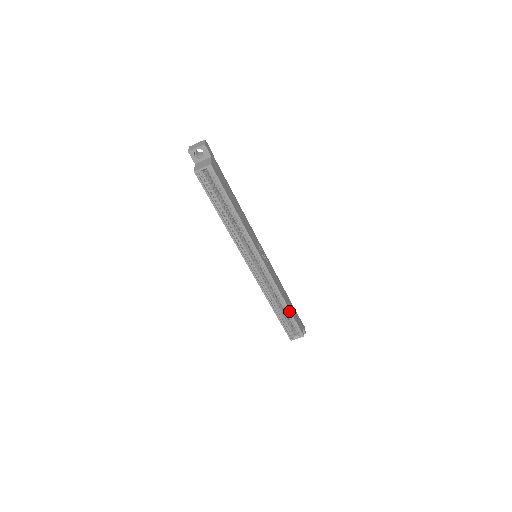
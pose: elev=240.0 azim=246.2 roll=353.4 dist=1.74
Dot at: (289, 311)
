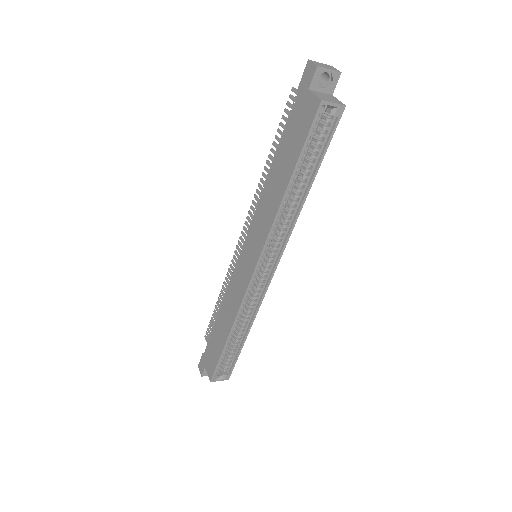
Dot at: (243, 343)
